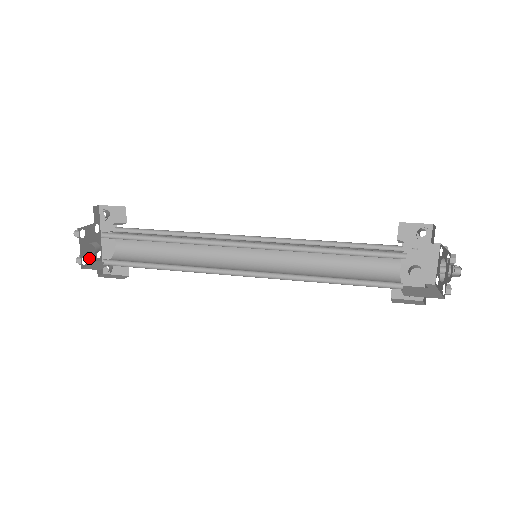
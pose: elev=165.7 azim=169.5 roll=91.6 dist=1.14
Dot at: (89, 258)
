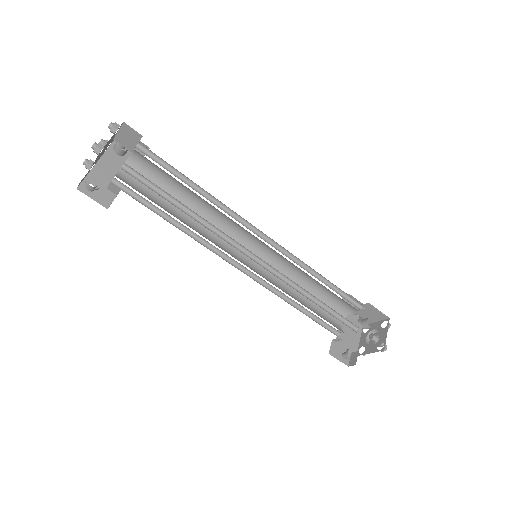
Dot at: (98, 156)
